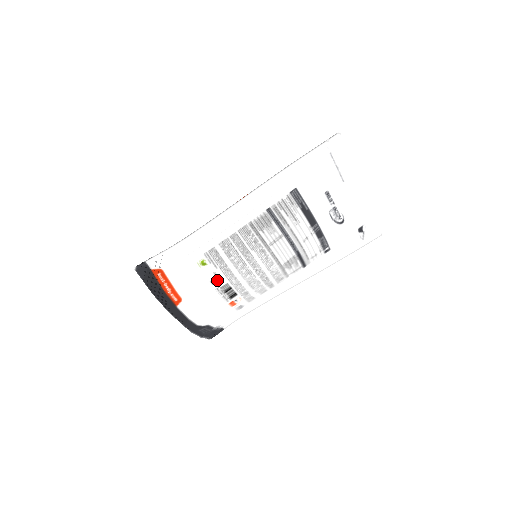
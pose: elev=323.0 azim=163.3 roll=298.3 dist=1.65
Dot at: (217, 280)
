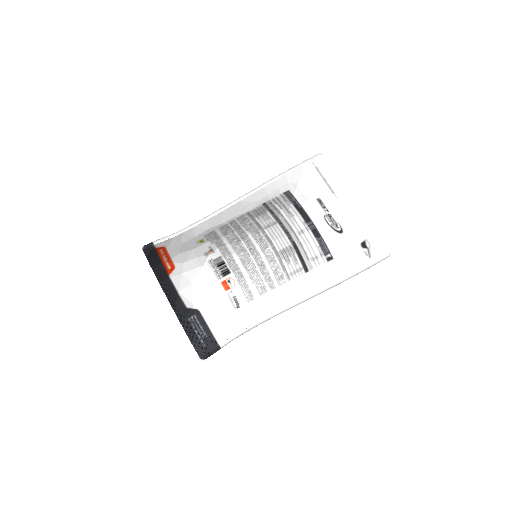
Dot at: (211, 252)
